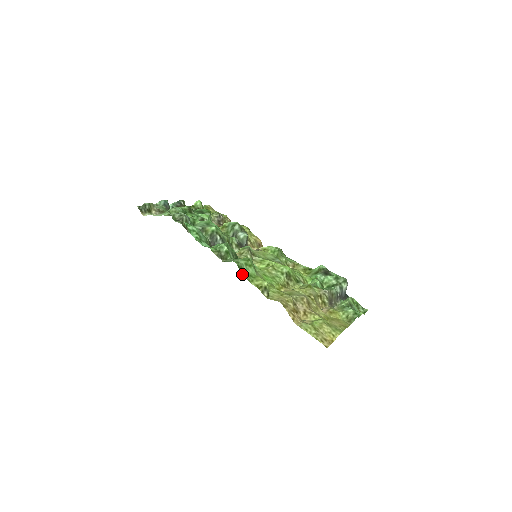
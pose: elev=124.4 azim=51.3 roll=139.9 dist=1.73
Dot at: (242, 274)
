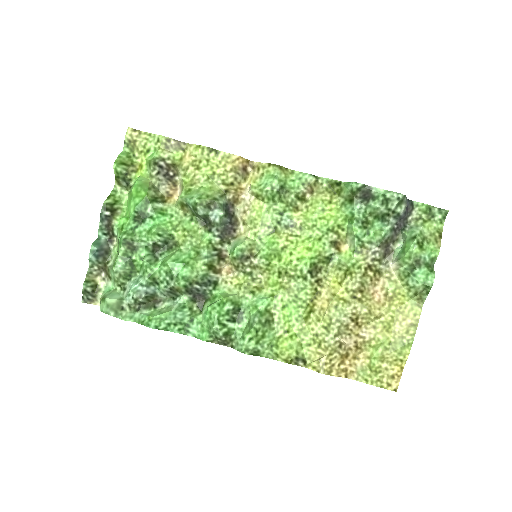
Dot at: (261, 356)
